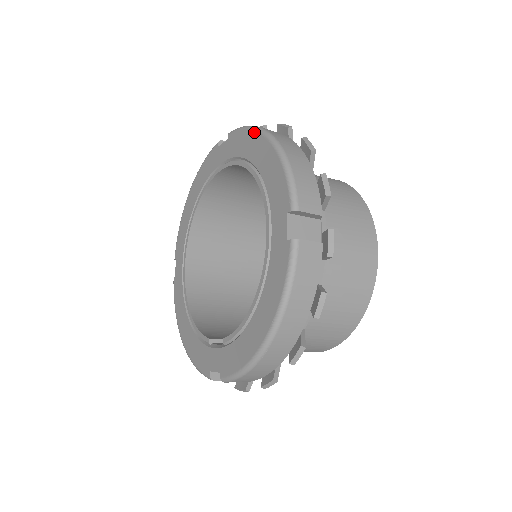
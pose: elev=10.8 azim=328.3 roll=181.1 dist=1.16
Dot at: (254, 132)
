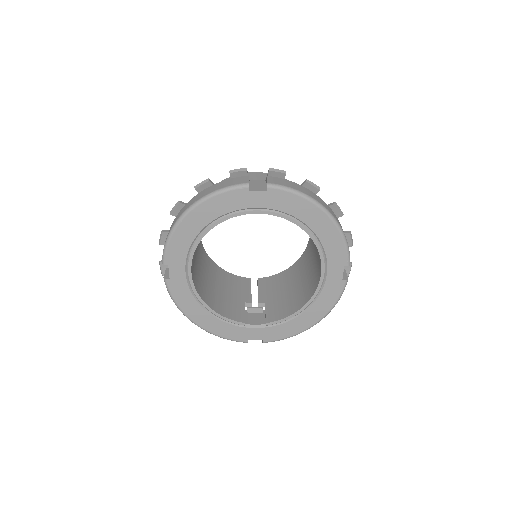
Dot at: (310, 203)
